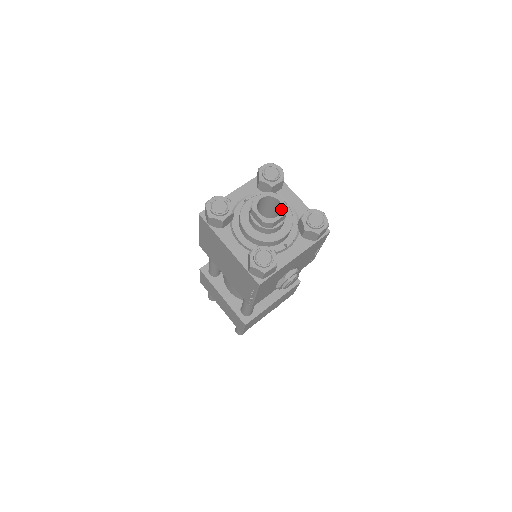
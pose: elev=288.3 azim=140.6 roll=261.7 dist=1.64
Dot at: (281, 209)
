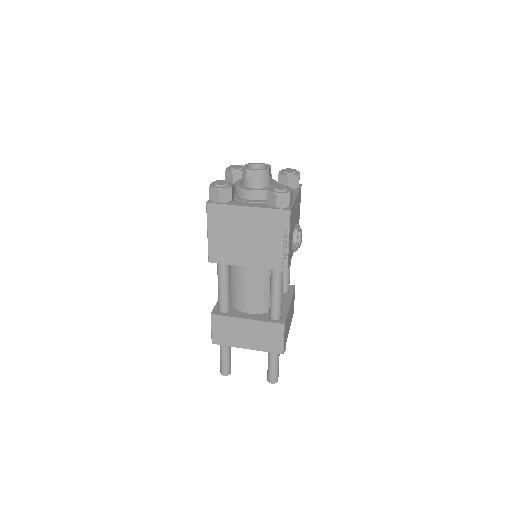
Dot at: (265, 167)
